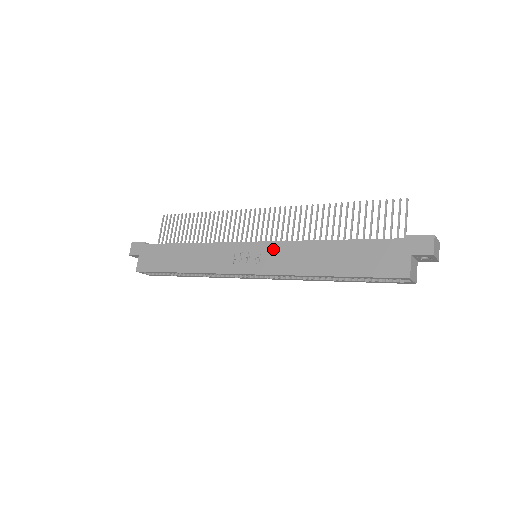
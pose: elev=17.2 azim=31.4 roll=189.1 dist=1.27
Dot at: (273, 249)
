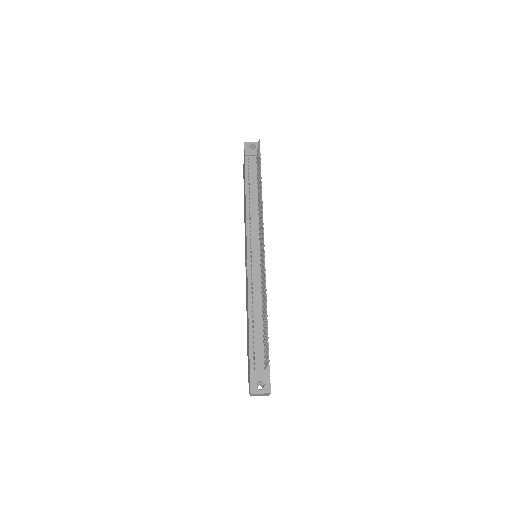
Dot at: occluded
